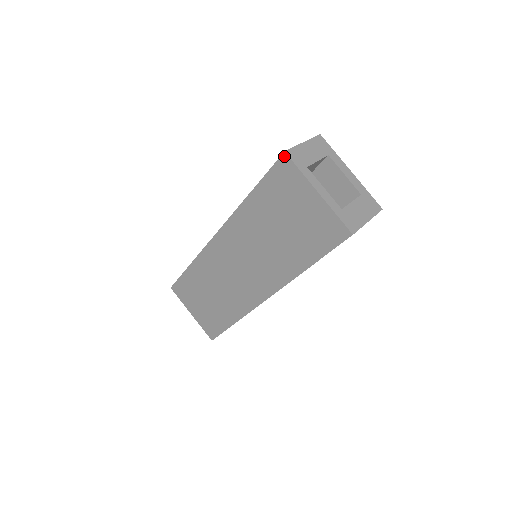
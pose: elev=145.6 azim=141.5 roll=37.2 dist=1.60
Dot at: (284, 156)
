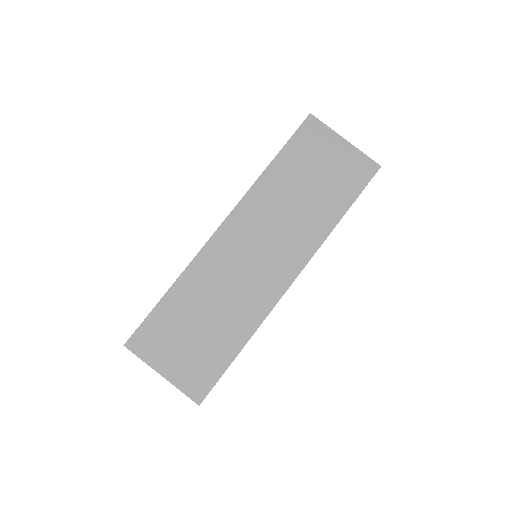
Dot at: (310, 117)
